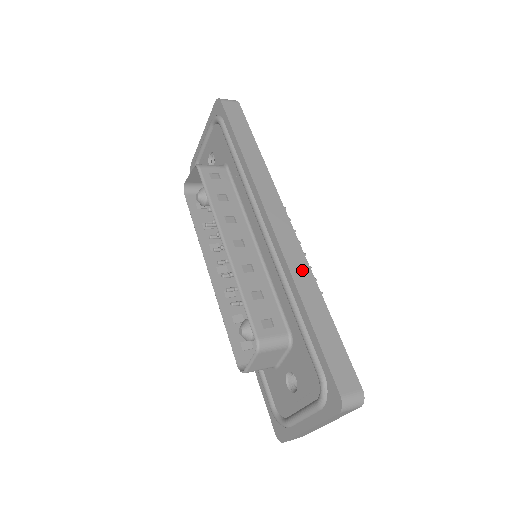
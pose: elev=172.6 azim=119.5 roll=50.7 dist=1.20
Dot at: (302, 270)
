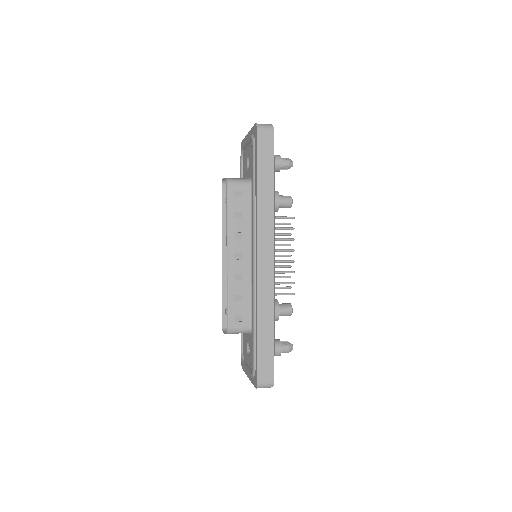
Dot at: (267, 298)
